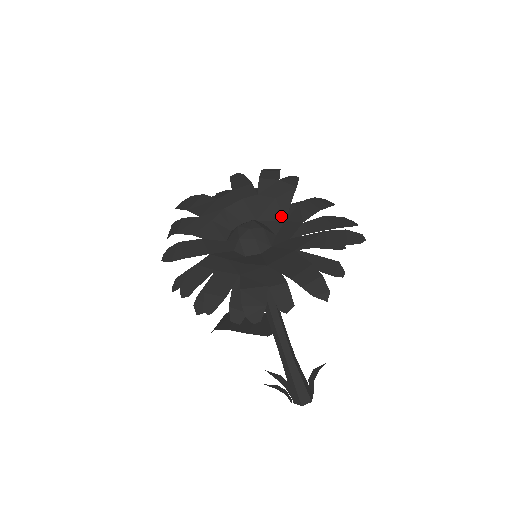
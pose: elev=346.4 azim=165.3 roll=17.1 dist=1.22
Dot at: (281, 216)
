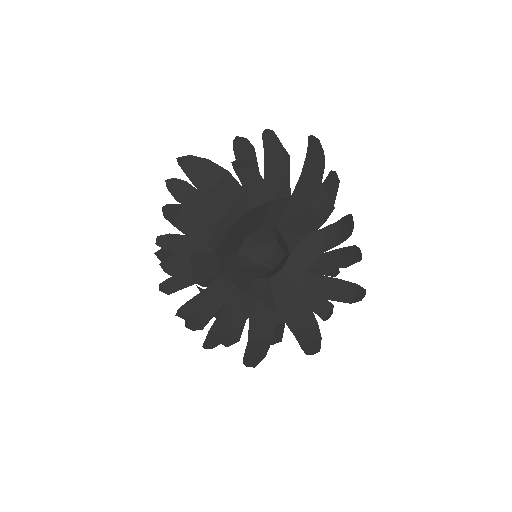
Dot at: (303, 231)
